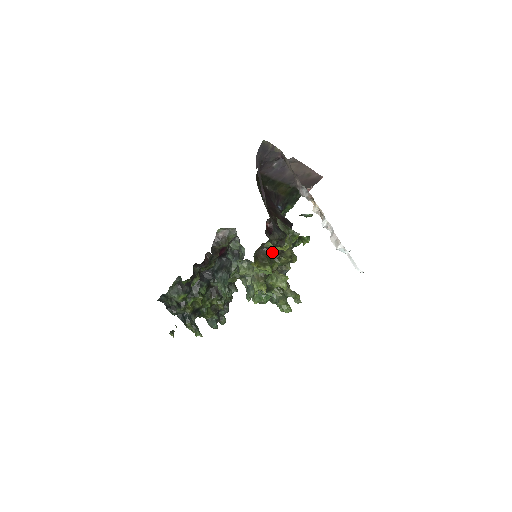
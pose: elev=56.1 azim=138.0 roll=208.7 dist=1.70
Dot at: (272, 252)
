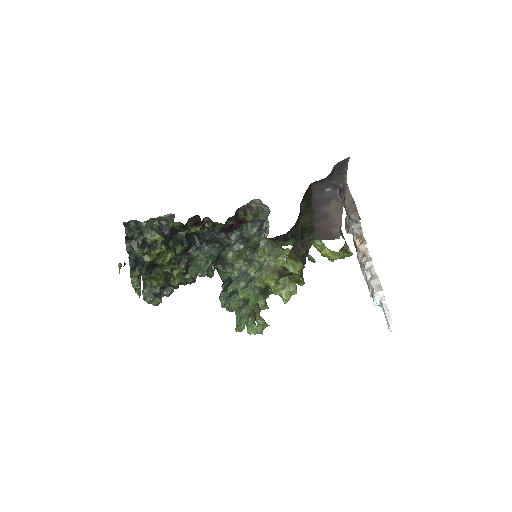
Dot at: occluded
